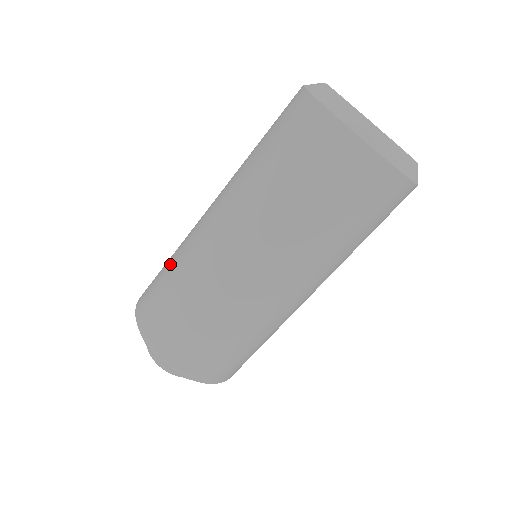
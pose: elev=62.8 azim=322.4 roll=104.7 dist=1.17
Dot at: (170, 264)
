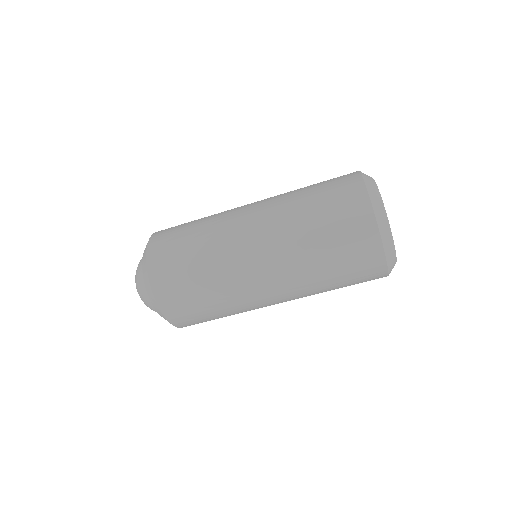
Dot at: (198, 254)
